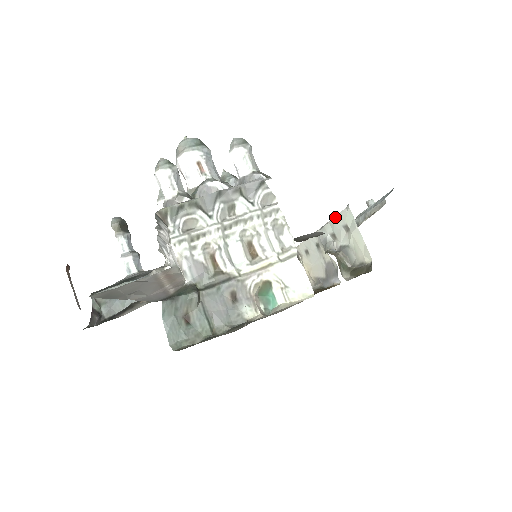
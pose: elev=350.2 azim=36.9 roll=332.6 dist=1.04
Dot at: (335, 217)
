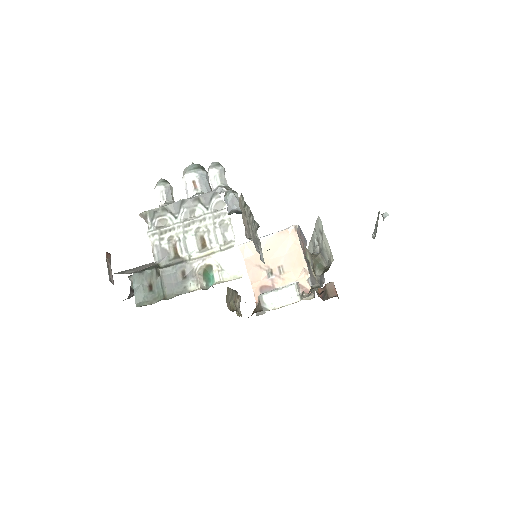
Dot at: (315, 224)
